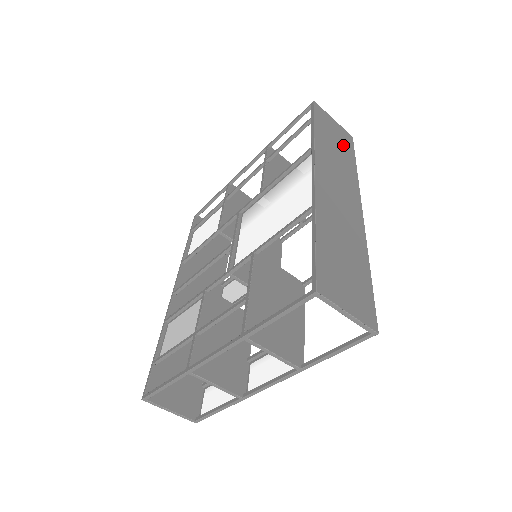
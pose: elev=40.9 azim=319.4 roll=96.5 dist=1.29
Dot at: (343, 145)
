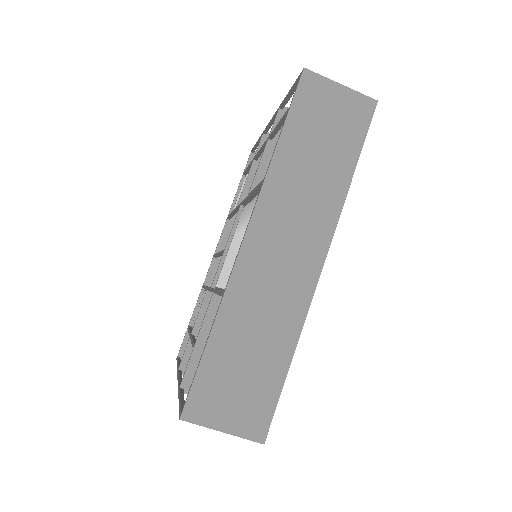
Dot at: (340, 138)
